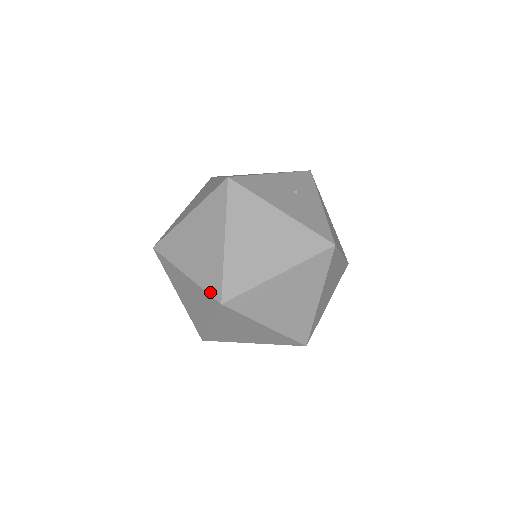
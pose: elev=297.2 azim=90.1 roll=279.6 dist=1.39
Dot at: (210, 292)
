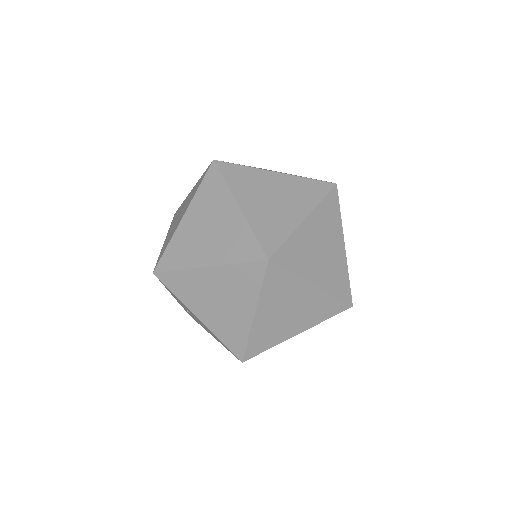
Dot at: occluded
